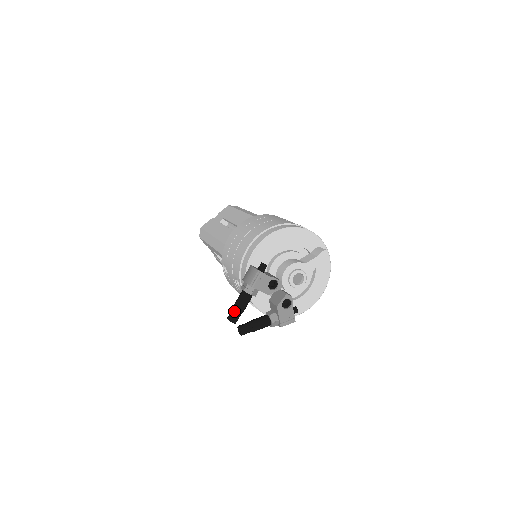
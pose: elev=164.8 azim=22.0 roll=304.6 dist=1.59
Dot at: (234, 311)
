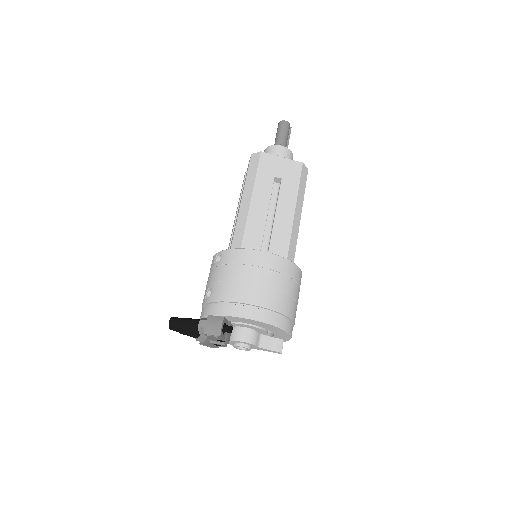
Dot at: (178, 324)
